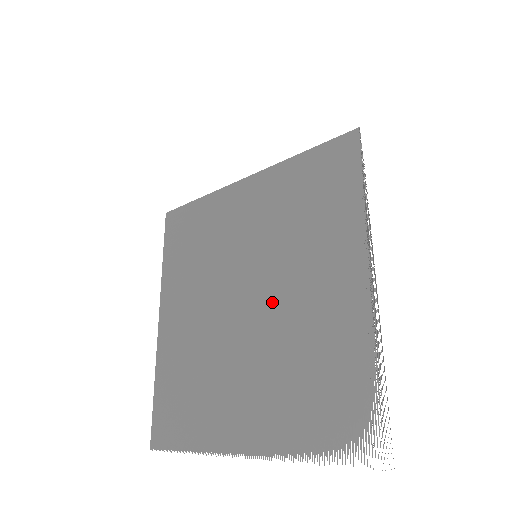
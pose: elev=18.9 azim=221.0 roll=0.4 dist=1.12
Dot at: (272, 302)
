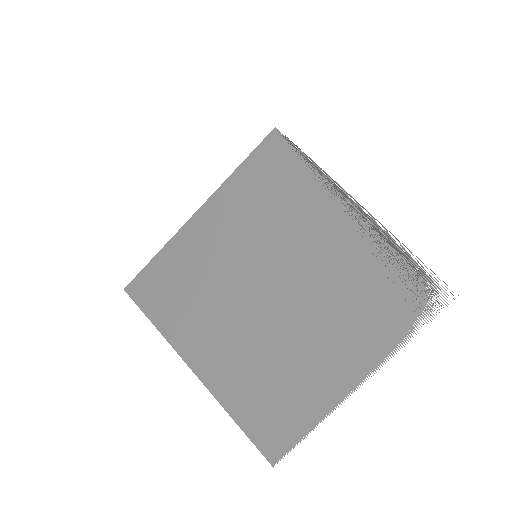
Dot at: (298, 274)
